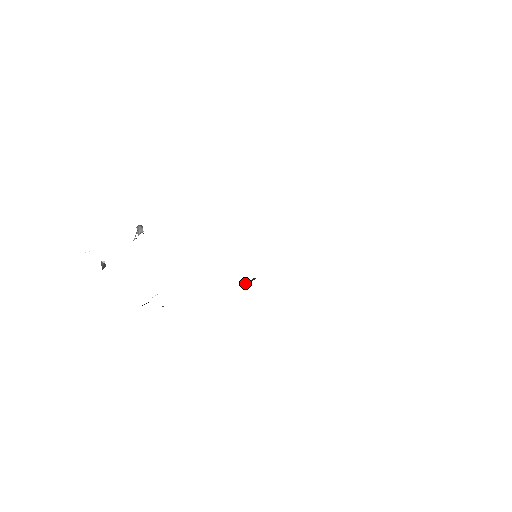
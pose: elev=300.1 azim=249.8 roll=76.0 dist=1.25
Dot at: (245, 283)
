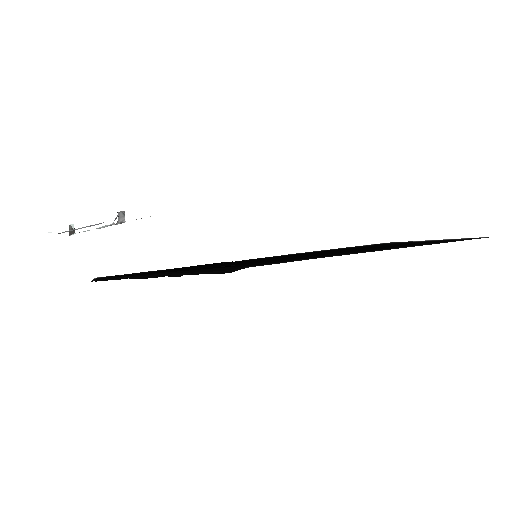
Dot at: (236, 261)
